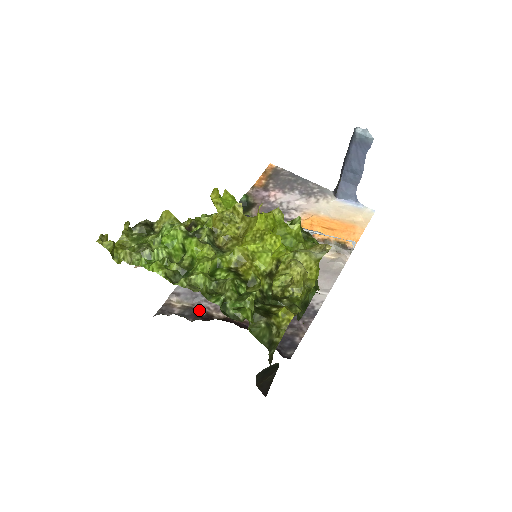
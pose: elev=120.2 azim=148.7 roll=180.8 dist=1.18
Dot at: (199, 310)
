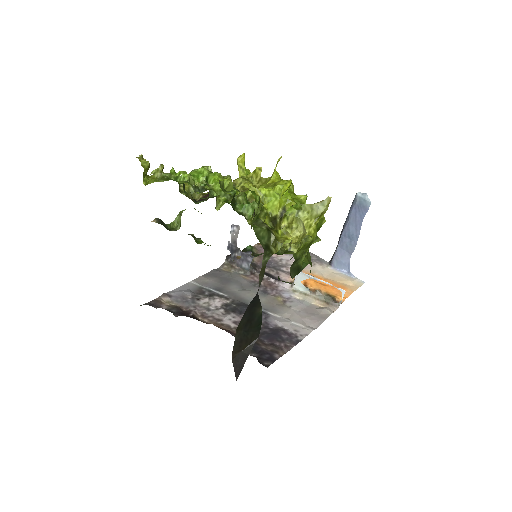
Dot at: (186, 311)
